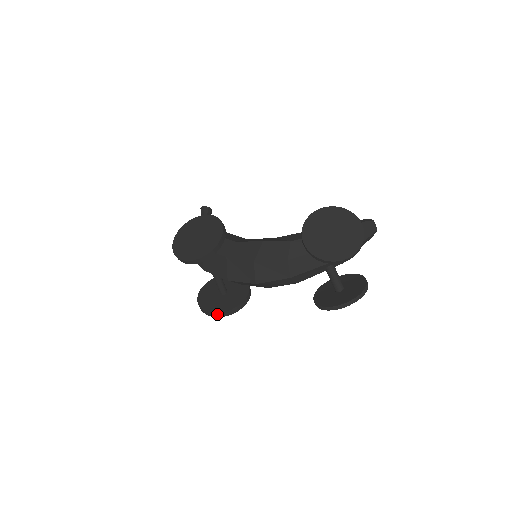
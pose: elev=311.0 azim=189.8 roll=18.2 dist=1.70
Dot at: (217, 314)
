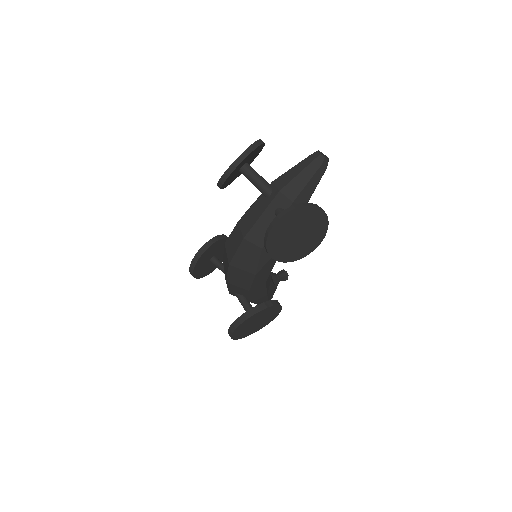
Dot at: (231, 328)
